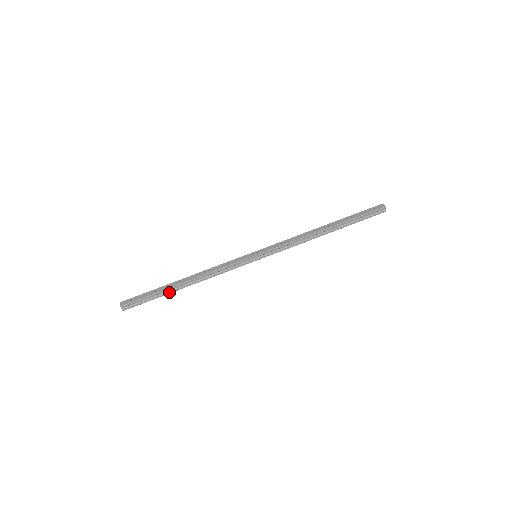
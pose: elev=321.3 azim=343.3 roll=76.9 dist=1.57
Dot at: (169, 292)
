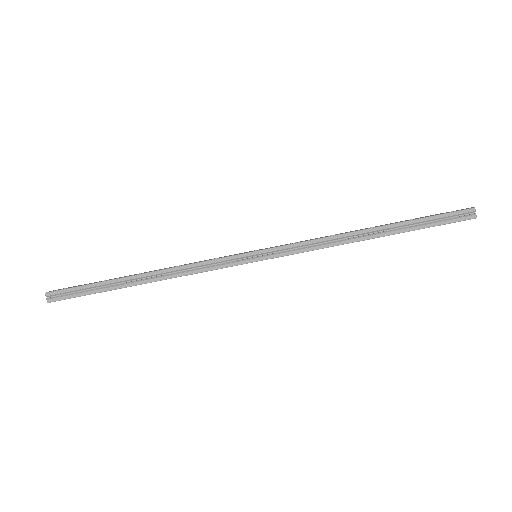
Dot at: (117, 286)
